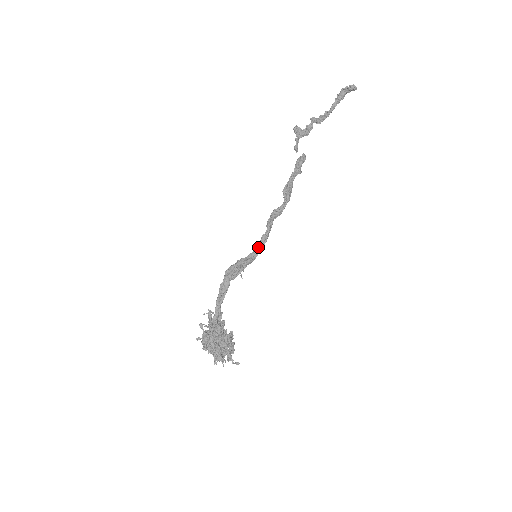
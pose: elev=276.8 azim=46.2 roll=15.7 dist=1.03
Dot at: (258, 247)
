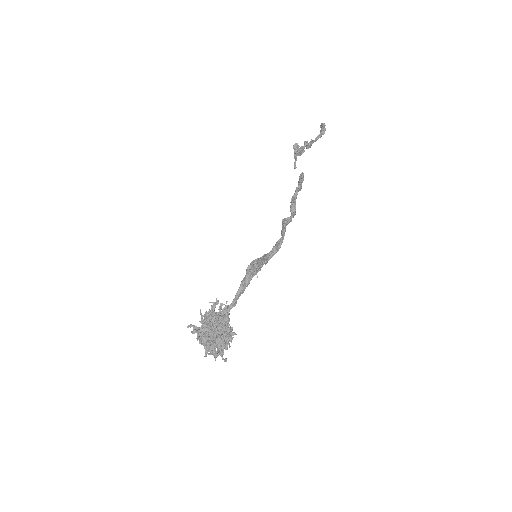
Dot at: (274, 250)
